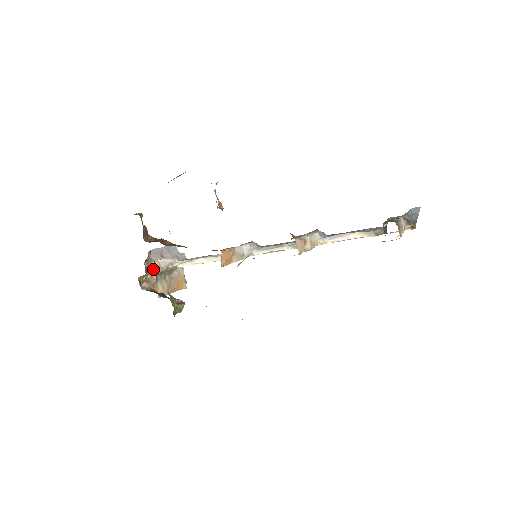
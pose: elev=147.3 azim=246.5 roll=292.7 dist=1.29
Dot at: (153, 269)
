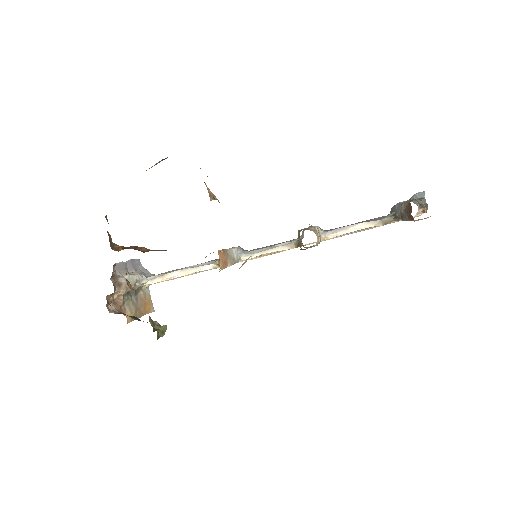
Dot at: (120, 287)
